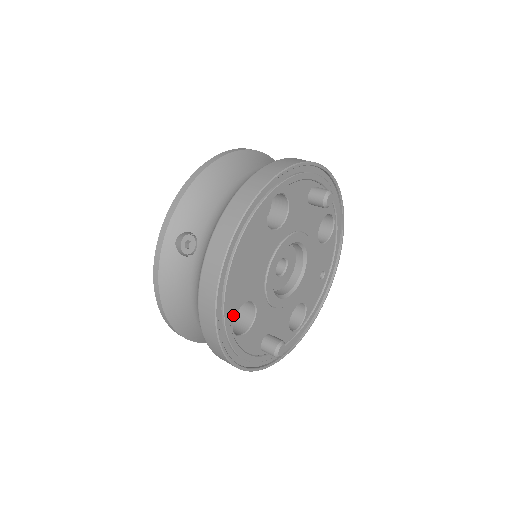
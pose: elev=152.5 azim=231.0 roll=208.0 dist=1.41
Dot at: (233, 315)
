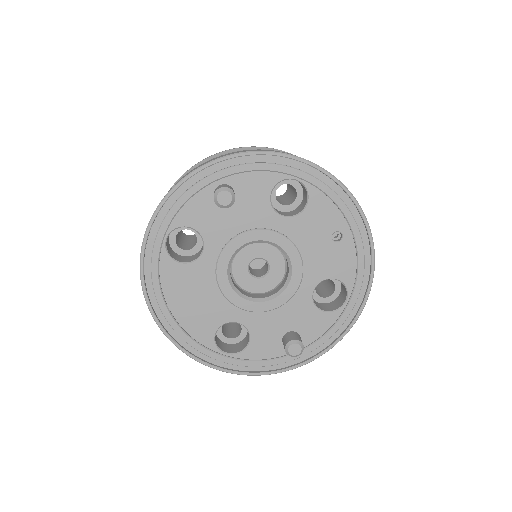
Dot at: (212, 343)
